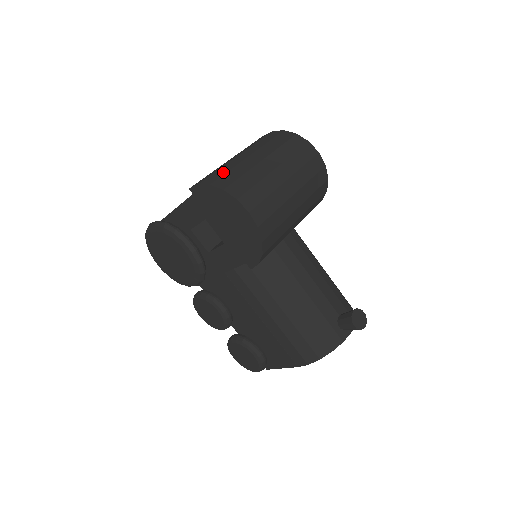
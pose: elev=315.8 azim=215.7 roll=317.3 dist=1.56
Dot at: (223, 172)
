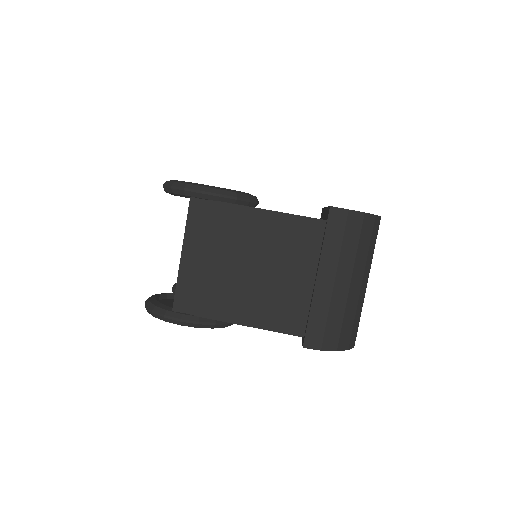
Dot at: (338, 325)
